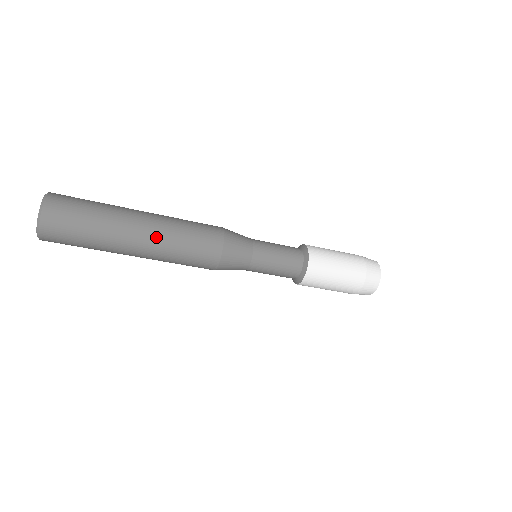
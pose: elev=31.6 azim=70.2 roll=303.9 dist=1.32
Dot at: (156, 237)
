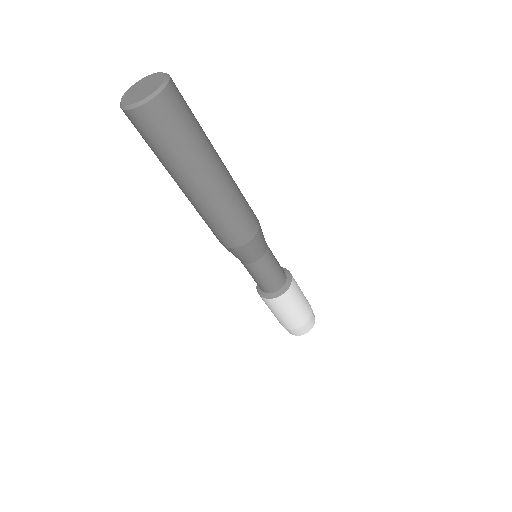
Dot at: (220, 194)
